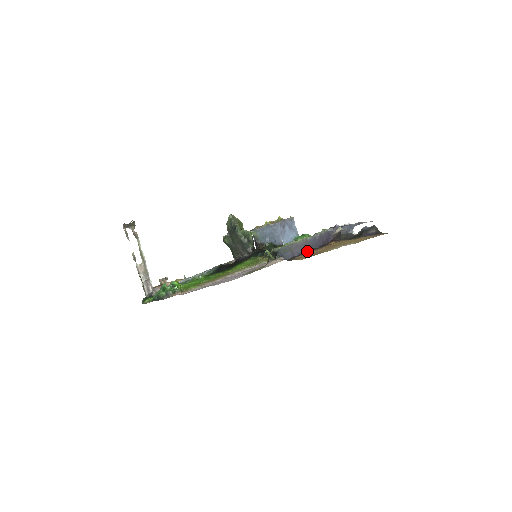
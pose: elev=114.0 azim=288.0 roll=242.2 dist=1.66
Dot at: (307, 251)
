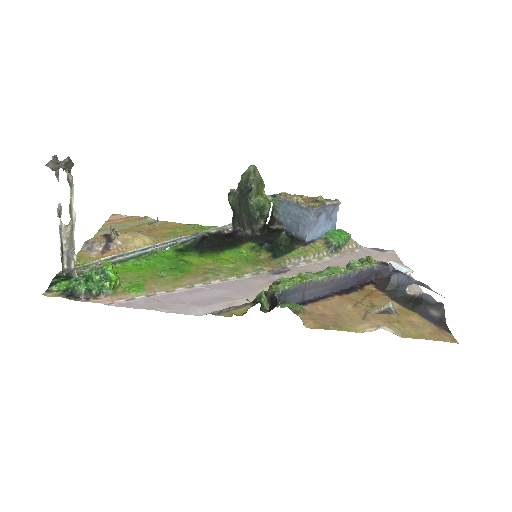
Dot at: (327, 293)
